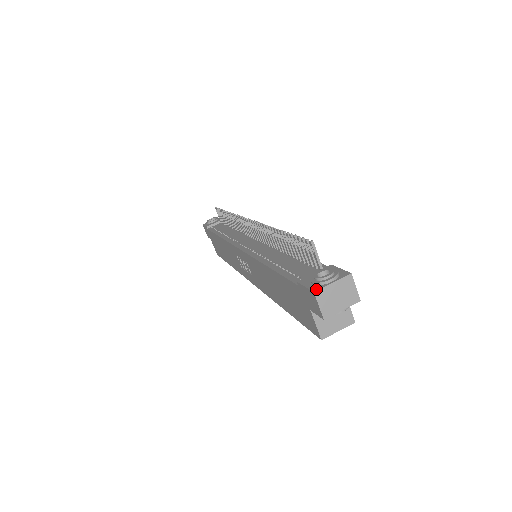
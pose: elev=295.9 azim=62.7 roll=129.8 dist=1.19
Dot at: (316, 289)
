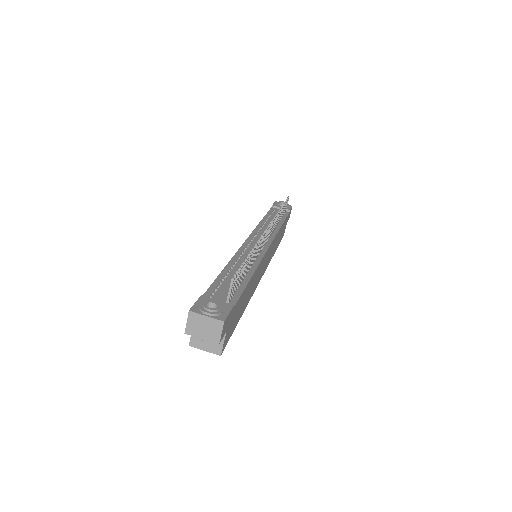
Dot at: (193, 310)
